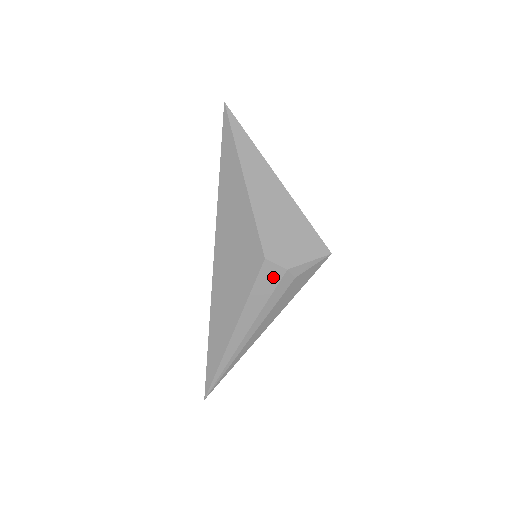
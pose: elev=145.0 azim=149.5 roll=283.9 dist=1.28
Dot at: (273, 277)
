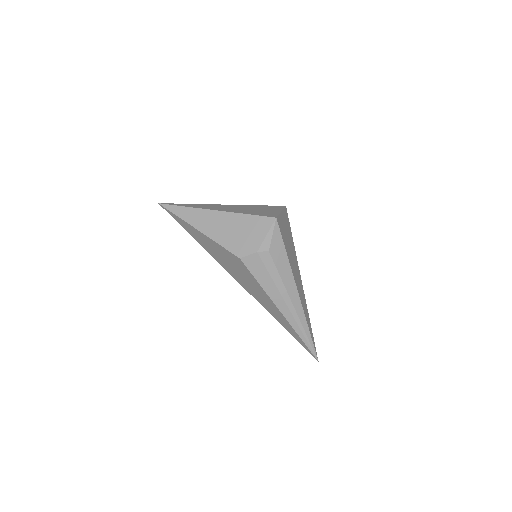
Dot at: (256, 263)
